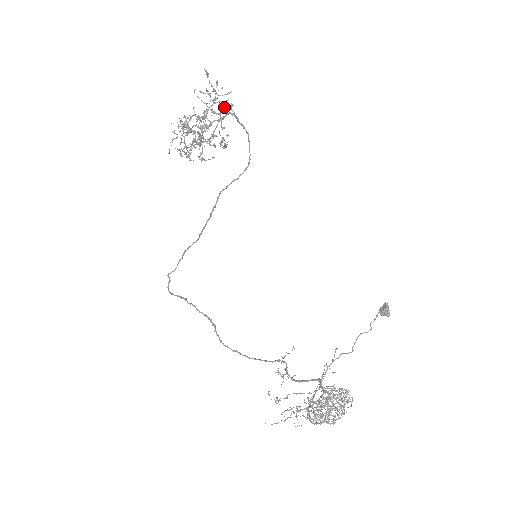
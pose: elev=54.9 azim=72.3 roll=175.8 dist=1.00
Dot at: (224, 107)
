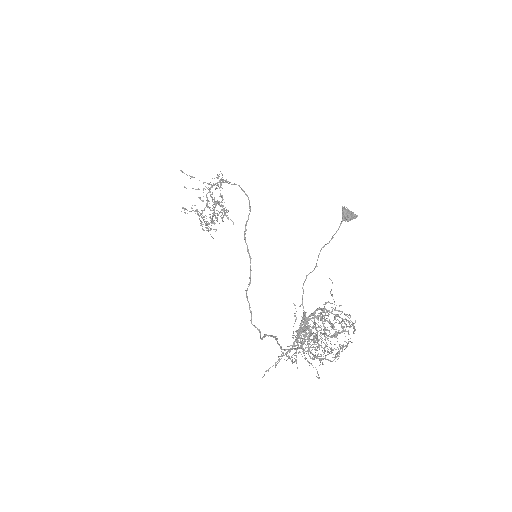
Dot at: (205, 182)
